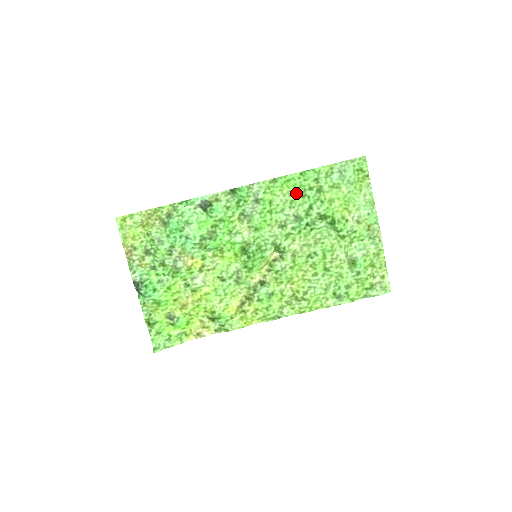
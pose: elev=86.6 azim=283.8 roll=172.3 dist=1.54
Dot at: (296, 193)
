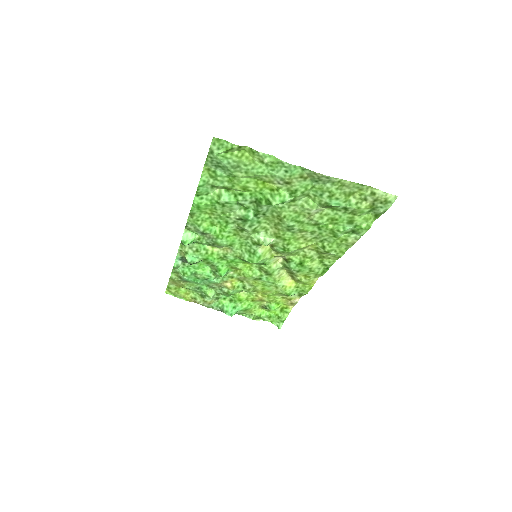
Dot at: (216, 208)
